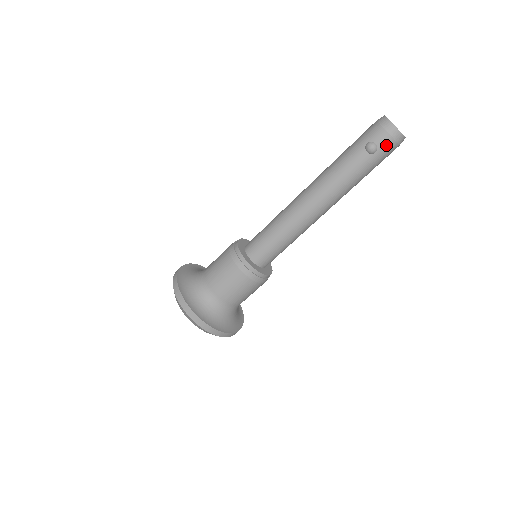
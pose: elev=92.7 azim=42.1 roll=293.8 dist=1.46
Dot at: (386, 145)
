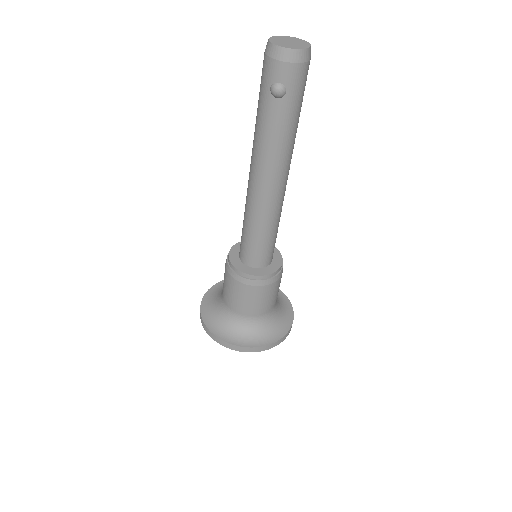
Dot at: (291, 76)
